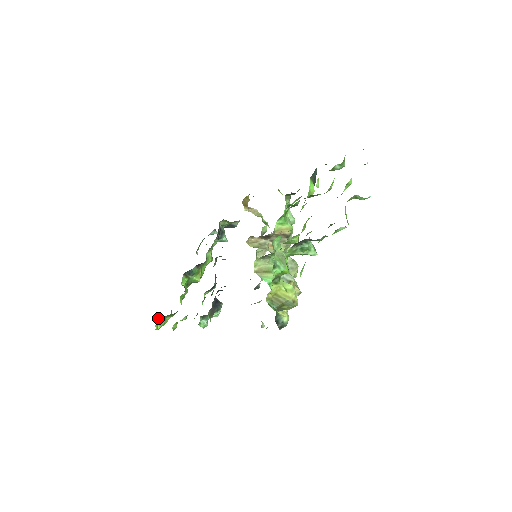
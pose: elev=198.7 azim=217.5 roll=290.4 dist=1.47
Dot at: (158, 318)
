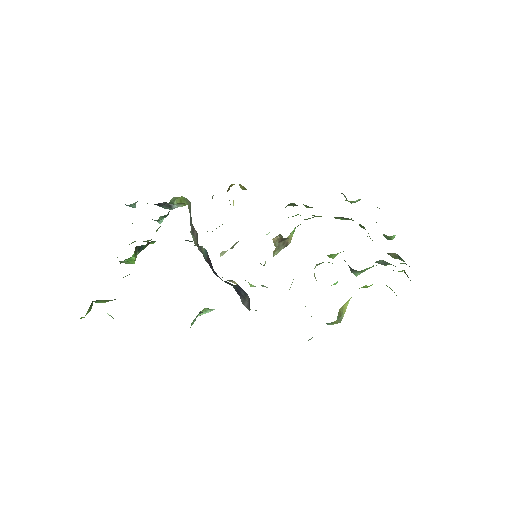
Dot at: (92, 301)
